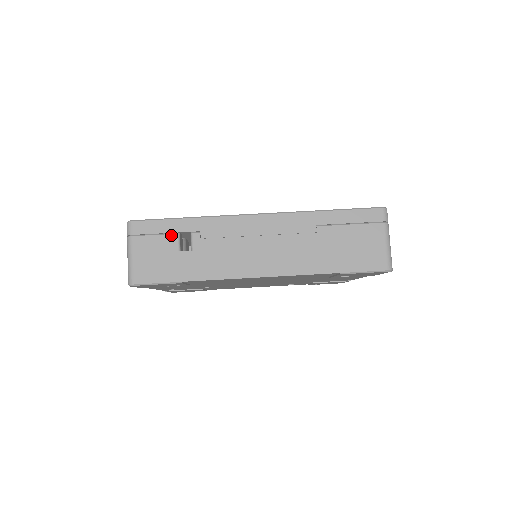
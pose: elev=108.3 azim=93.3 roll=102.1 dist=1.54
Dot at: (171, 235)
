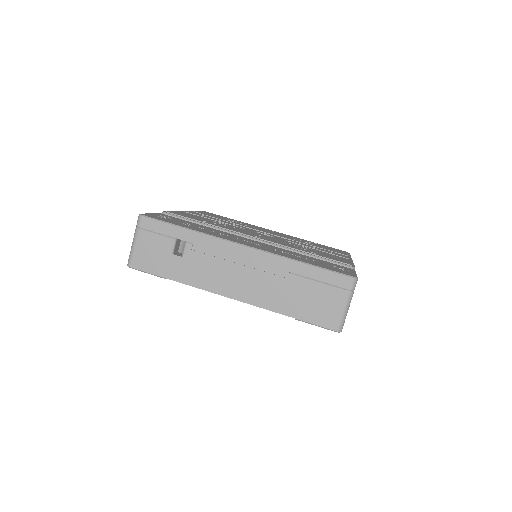
Dot at: (169, 238)
